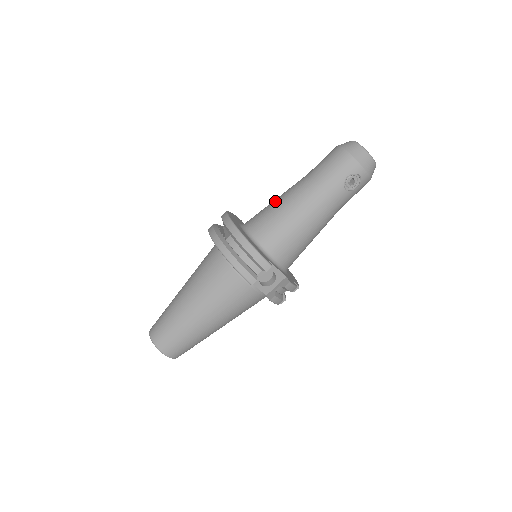
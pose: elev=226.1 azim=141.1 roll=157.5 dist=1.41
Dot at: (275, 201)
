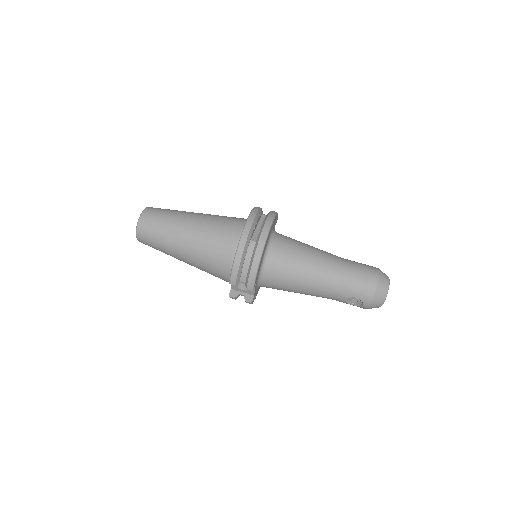
Dot at: (306, 251)
